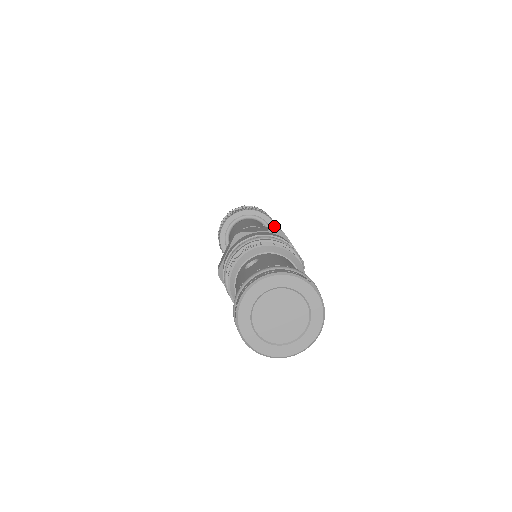
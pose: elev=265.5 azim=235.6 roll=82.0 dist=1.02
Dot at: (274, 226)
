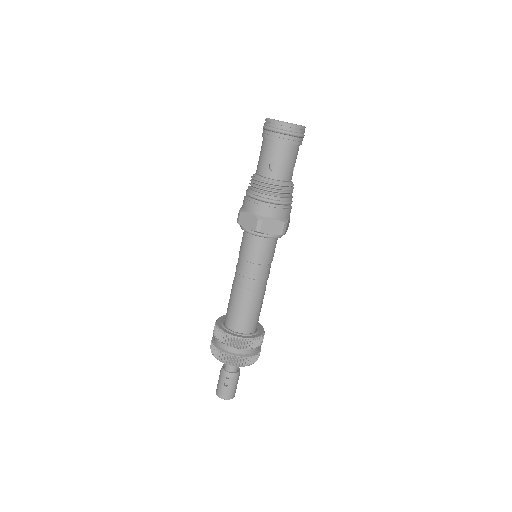
Dot at: (262, 333)
